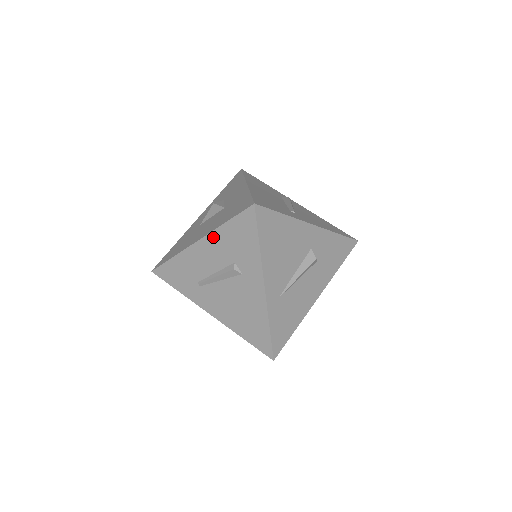
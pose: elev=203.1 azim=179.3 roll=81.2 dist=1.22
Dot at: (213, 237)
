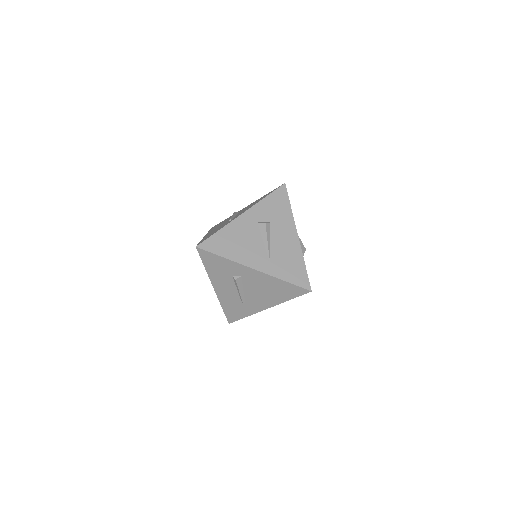
Dot at: (213, 279)
